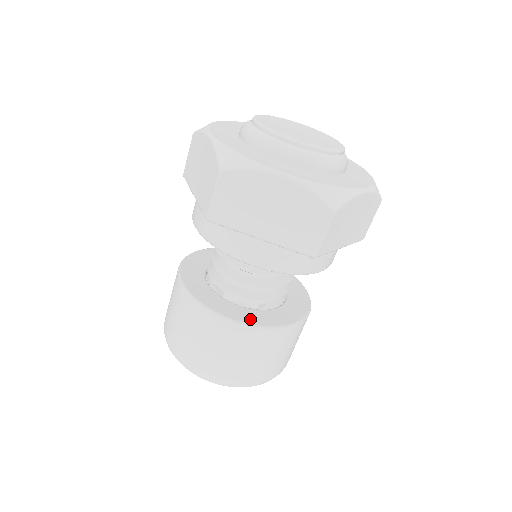
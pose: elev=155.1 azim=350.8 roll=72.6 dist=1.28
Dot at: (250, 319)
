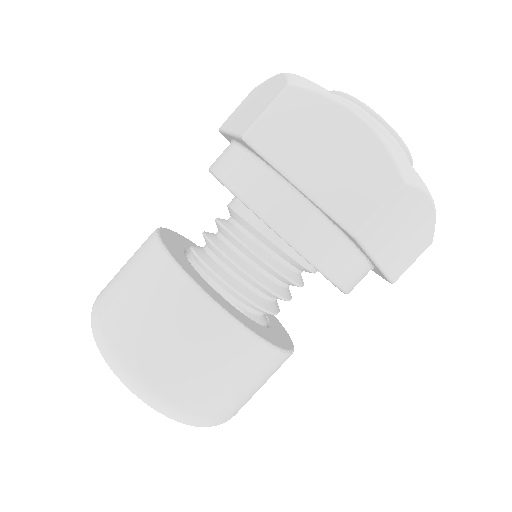
Dot at: (225, 306)
